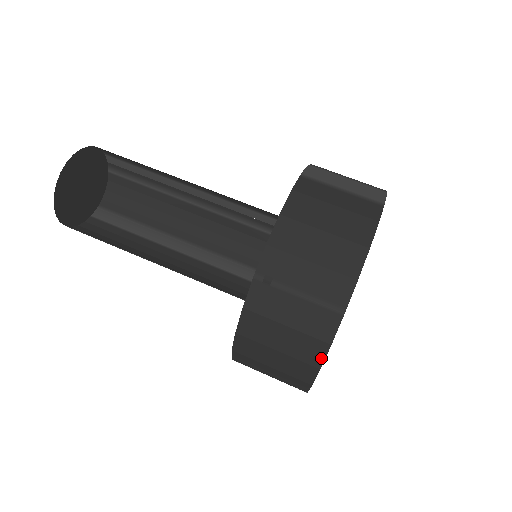
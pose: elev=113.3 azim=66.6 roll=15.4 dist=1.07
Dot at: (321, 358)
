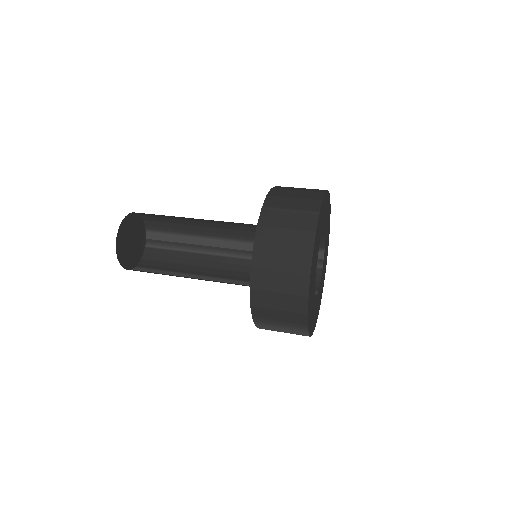
Dot at: (312, 244)
